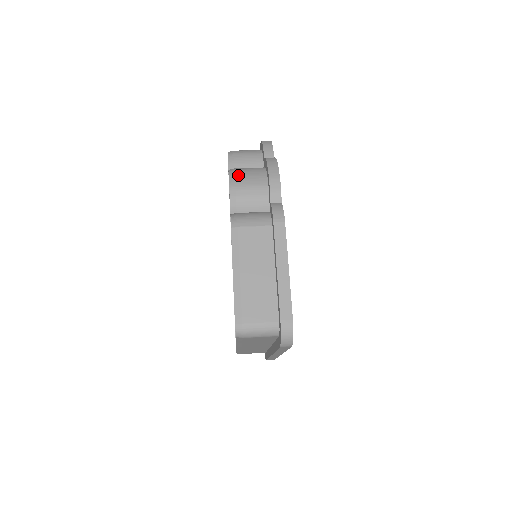
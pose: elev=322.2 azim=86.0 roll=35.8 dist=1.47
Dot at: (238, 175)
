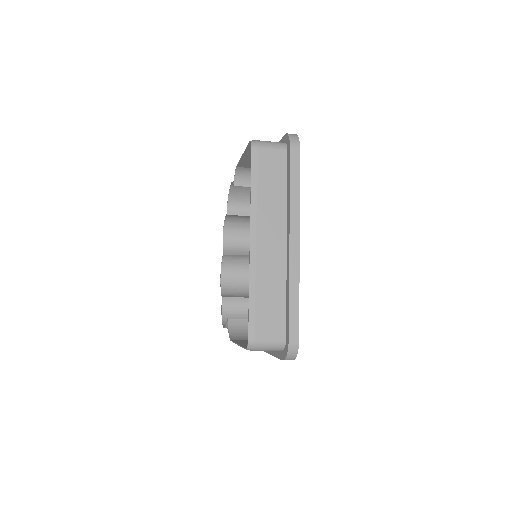
Dot at: (236, 190)
